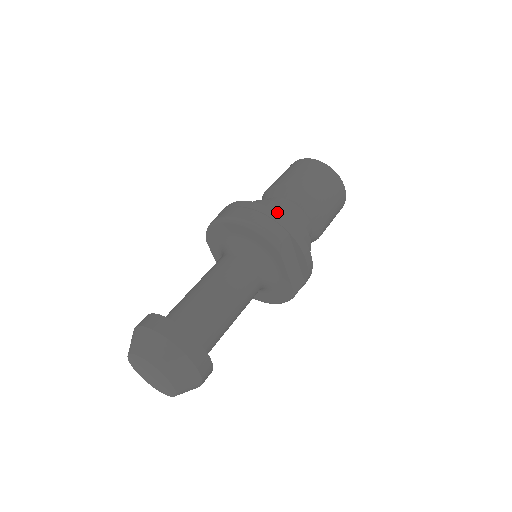
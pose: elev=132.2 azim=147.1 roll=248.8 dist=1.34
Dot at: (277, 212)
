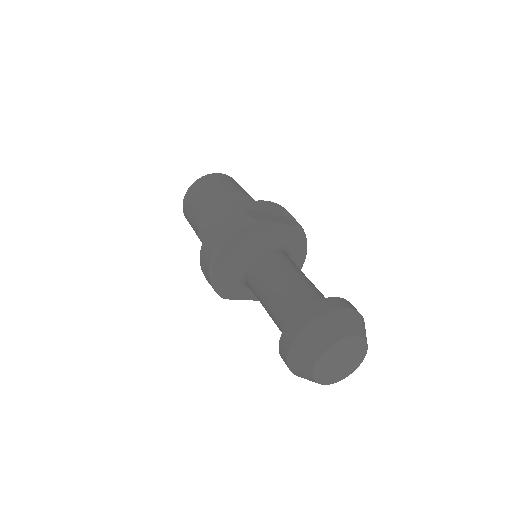
Dot at: (222, 216)
